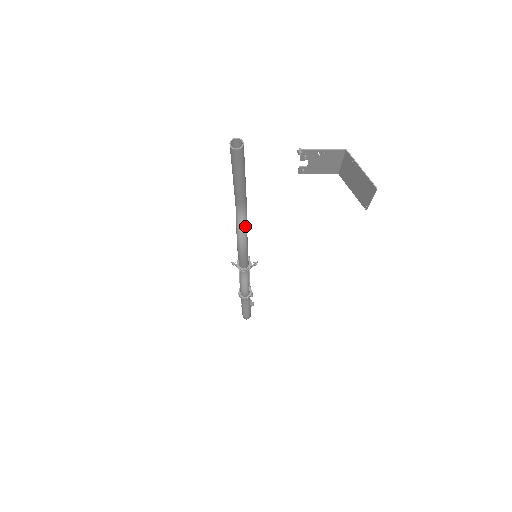
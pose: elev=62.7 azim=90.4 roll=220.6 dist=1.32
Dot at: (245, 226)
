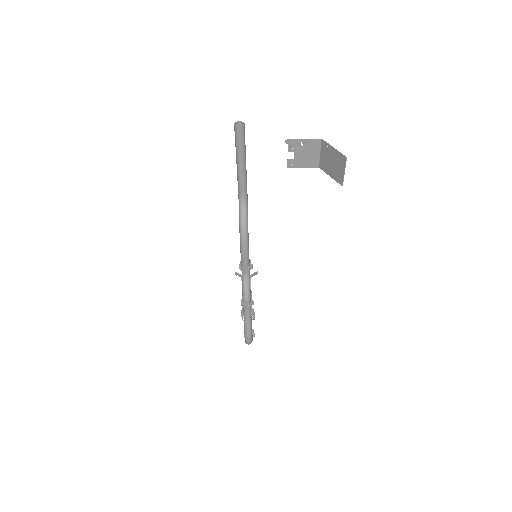
Dot at: (246, 216)
